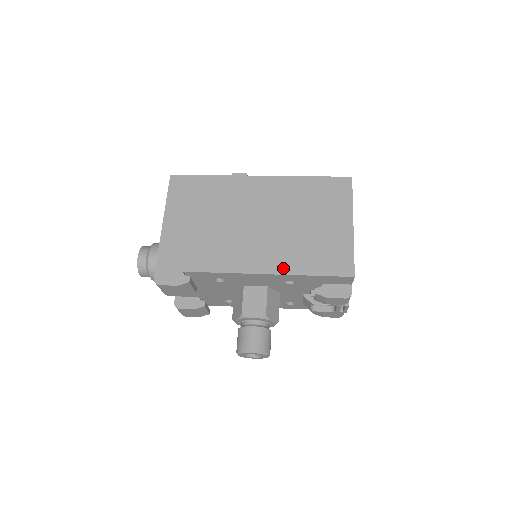
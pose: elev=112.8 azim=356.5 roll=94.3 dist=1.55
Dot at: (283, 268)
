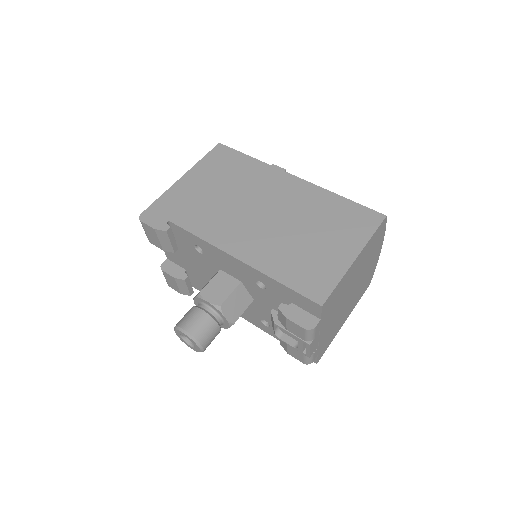
Dot at: (257, 262)
